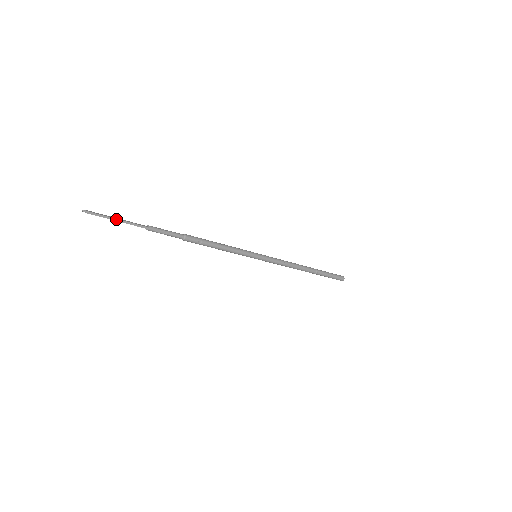
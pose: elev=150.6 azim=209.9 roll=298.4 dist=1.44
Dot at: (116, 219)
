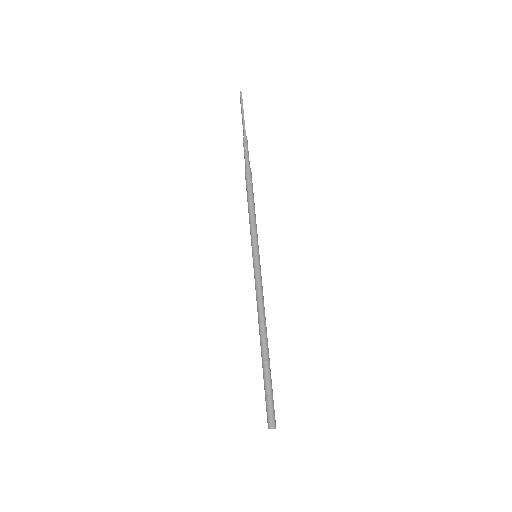
Dot at: (243, 113)
